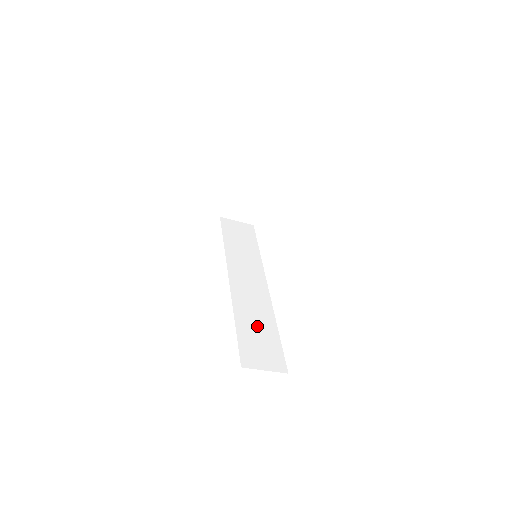
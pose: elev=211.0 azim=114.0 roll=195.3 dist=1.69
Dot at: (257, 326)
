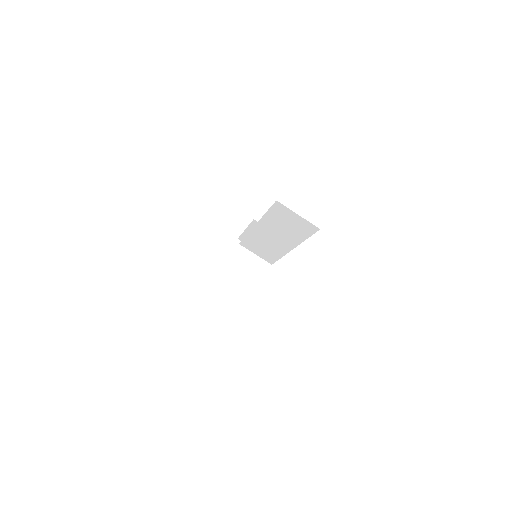
Dot at: occluded
